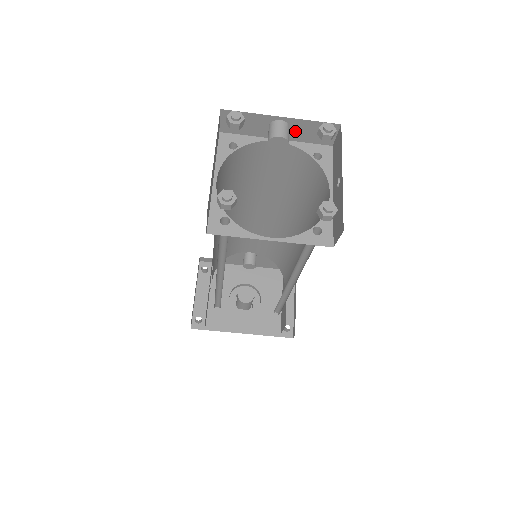
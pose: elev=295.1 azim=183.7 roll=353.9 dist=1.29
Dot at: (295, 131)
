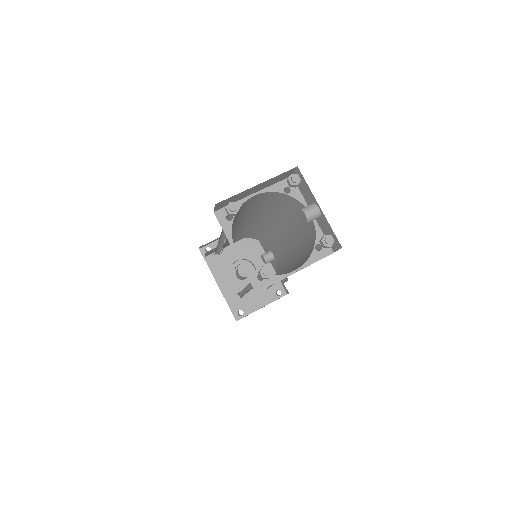
Dot at: (322, 222)
